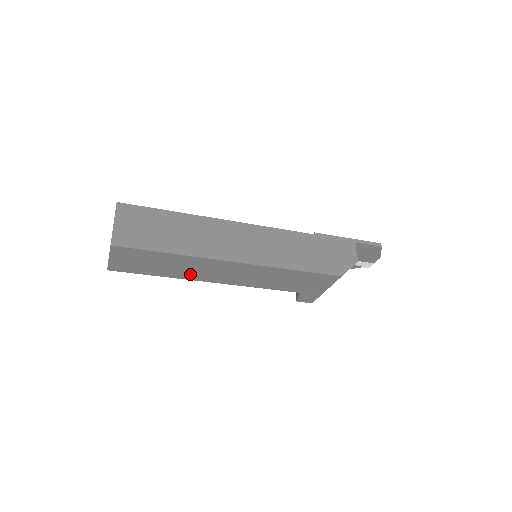
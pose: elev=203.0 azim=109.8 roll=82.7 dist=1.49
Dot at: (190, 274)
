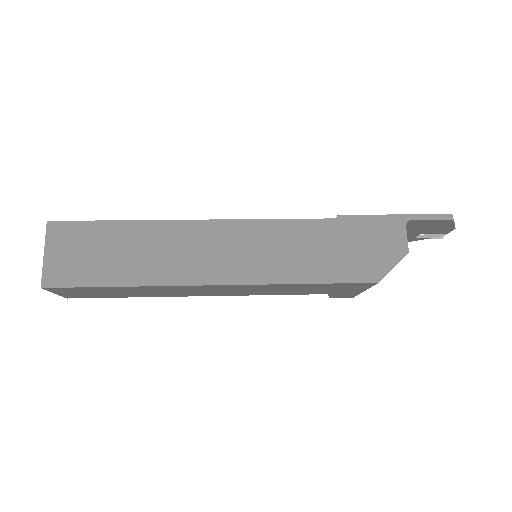
Dot at: (166, 294)
